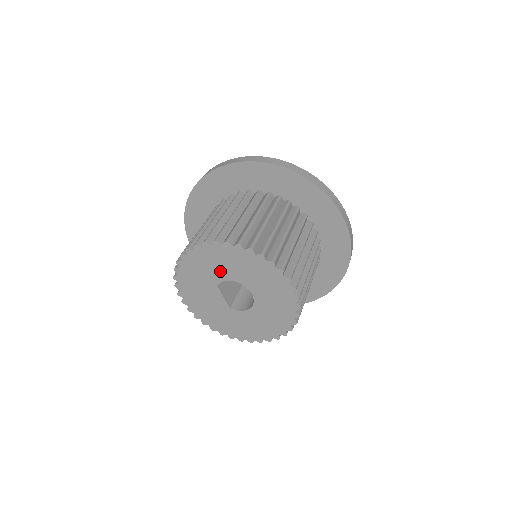
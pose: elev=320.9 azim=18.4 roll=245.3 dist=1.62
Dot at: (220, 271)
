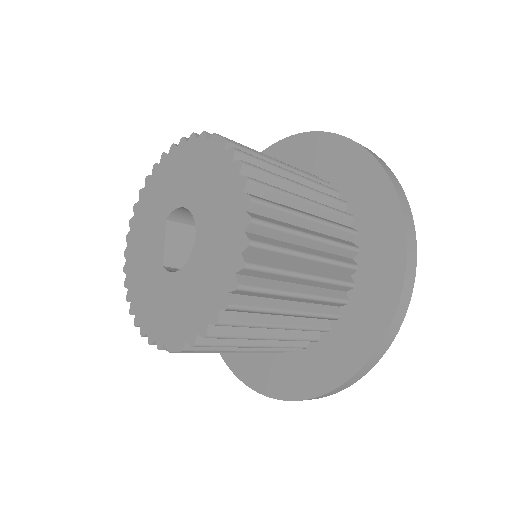
Dot at: (179, 189)
